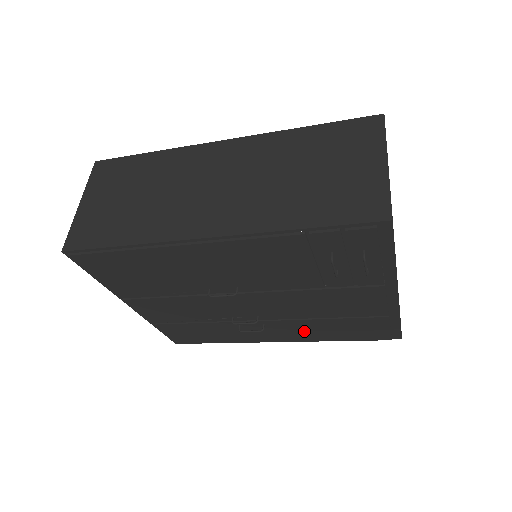
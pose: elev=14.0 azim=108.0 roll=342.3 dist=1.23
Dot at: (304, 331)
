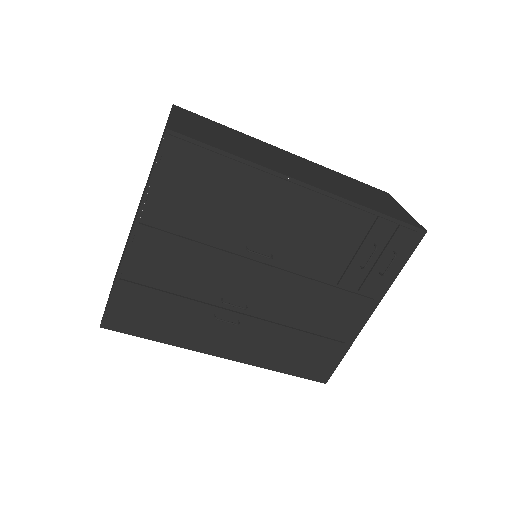
Dot at: (263, 344)
